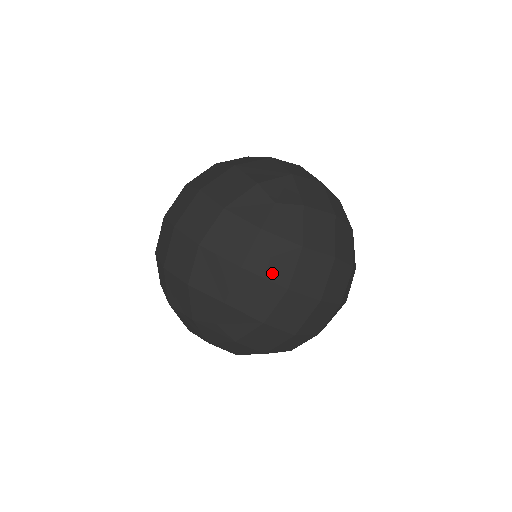
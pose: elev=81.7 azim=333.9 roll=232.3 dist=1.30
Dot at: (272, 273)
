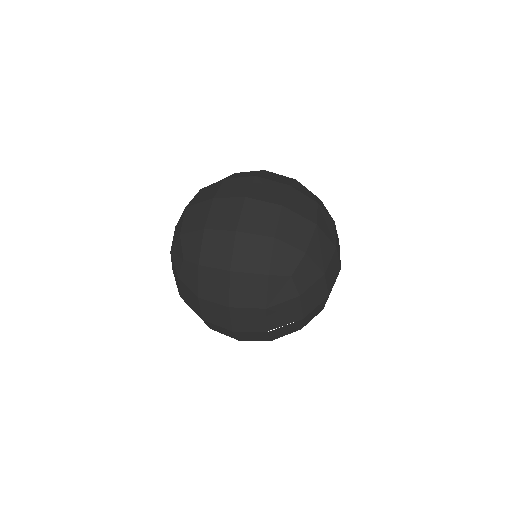
Dot at: (204, 199)
